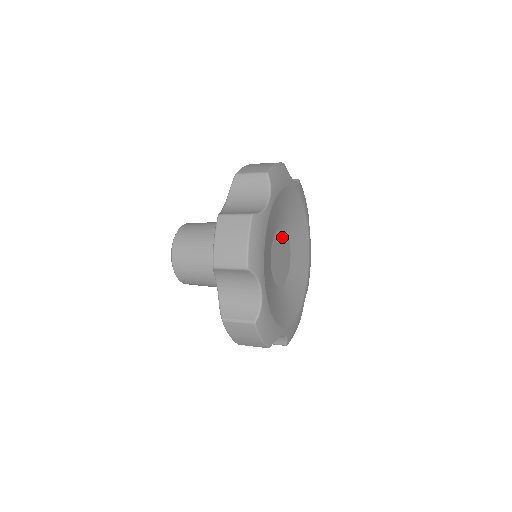
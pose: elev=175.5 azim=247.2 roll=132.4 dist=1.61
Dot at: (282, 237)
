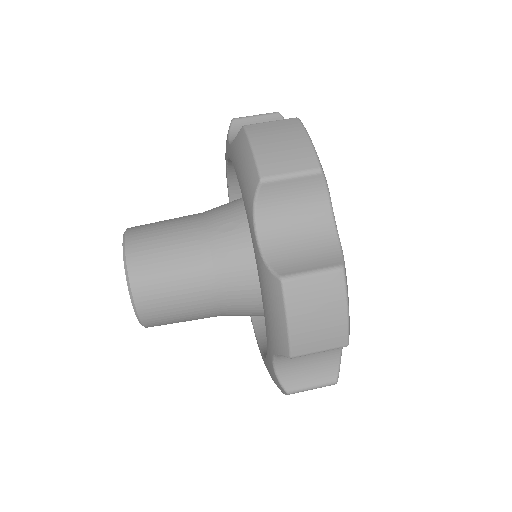
Dot at: occluded
